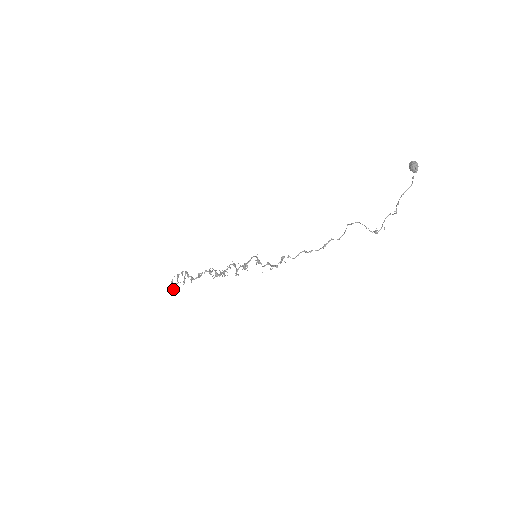
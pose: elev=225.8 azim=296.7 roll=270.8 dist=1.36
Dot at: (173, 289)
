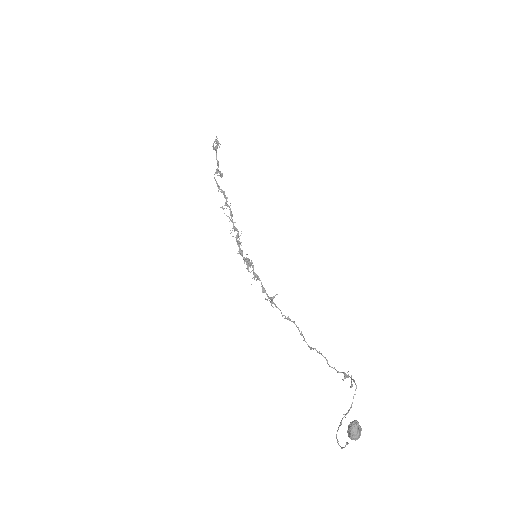
Dot at: (217, 172)
